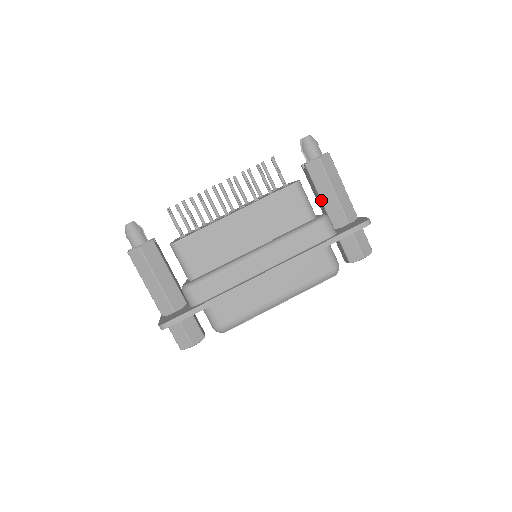
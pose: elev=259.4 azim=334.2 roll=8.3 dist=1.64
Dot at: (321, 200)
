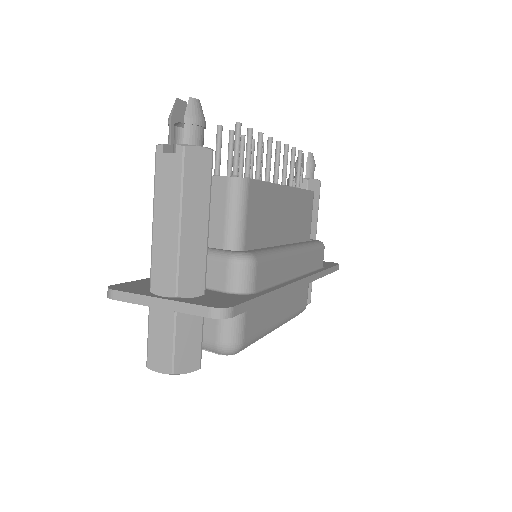
Dot at: occluded
